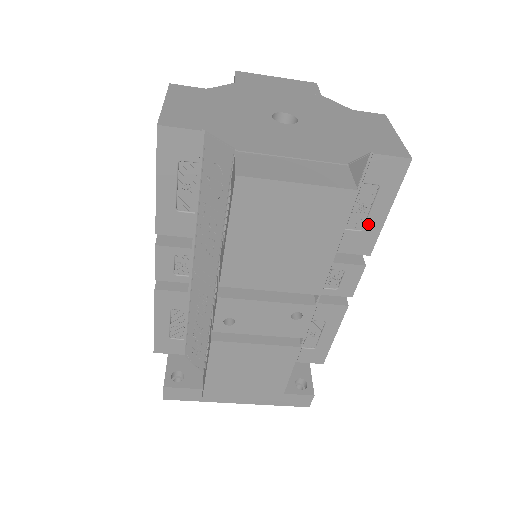
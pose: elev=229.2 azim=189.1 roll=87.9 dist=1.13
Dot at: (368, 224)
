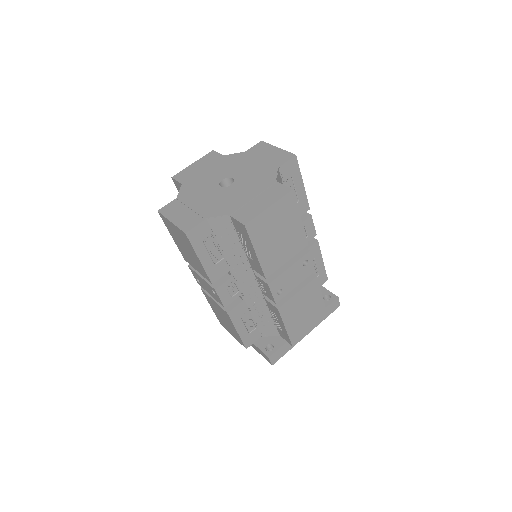
Dot at: (253, 257)
